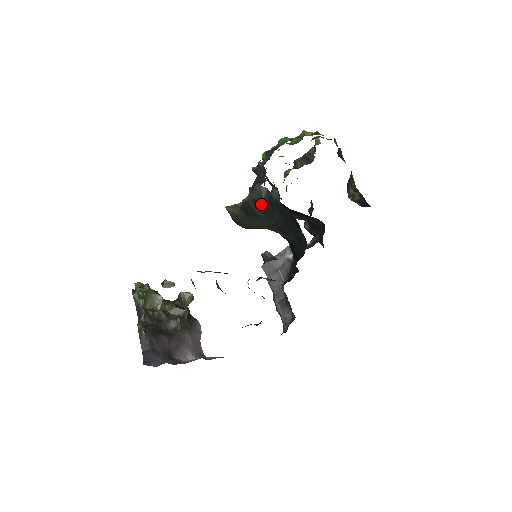
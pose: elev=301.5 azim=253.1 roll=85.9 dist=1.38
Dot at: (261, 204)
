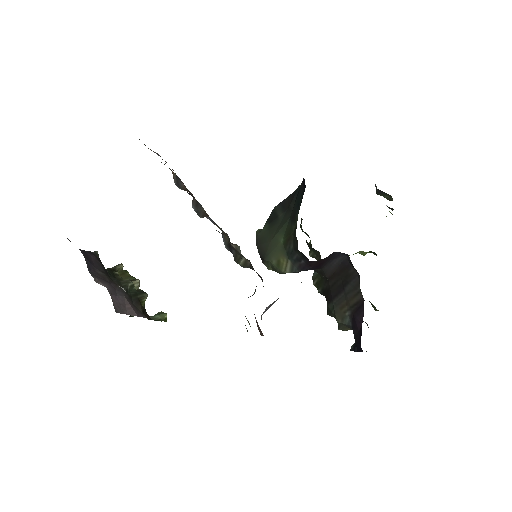
Dot at: (285, 203)
